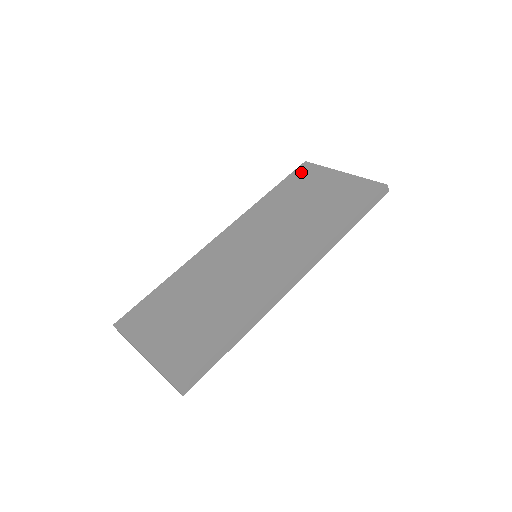
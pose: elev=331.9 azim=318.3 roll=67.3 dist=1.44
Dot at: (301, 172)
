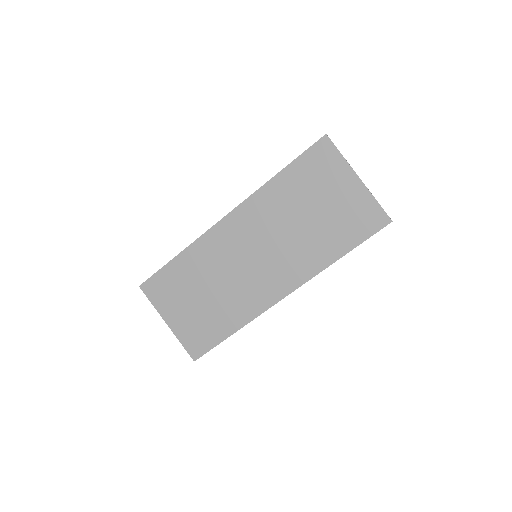
Dot at: (317, 154)
